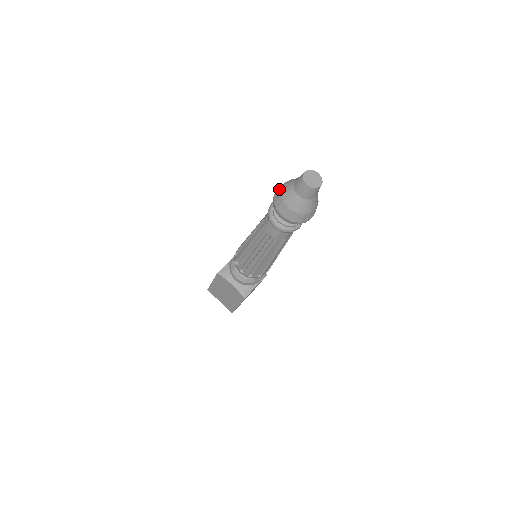
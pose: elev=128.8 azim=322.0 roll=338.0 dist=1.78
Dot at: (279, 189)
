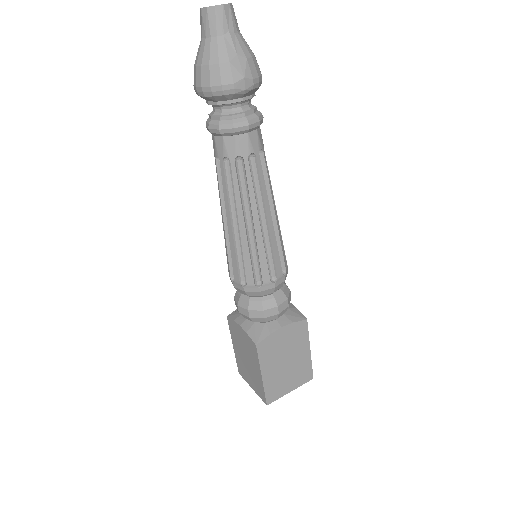
Dot at: occluded
